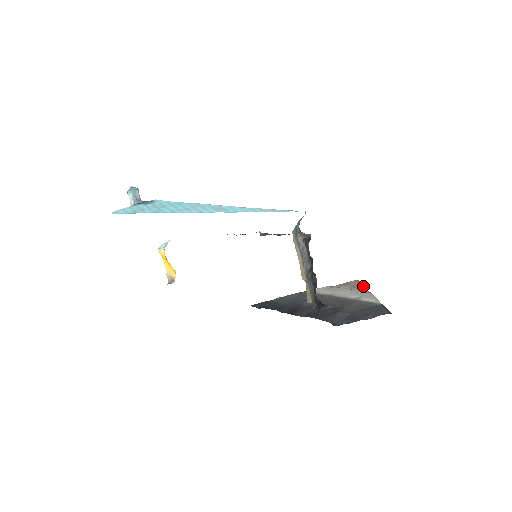
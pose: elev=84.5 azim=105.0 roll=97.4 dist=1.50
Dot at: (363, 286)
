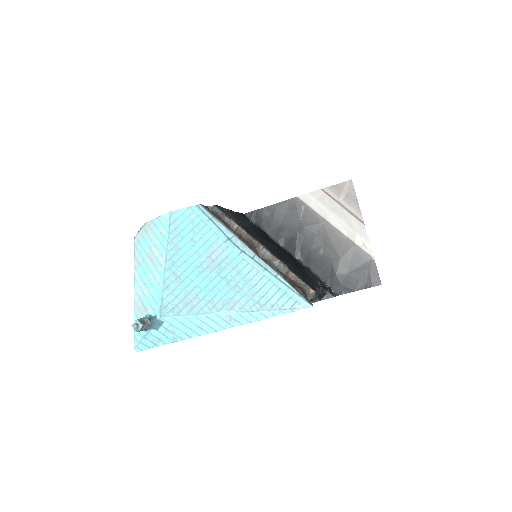
Dot at: (357, 203)
